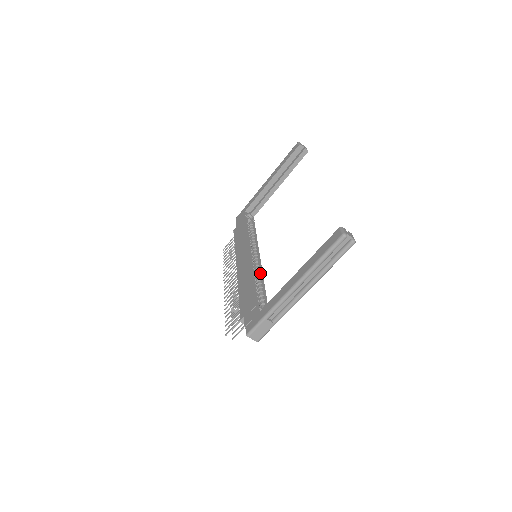
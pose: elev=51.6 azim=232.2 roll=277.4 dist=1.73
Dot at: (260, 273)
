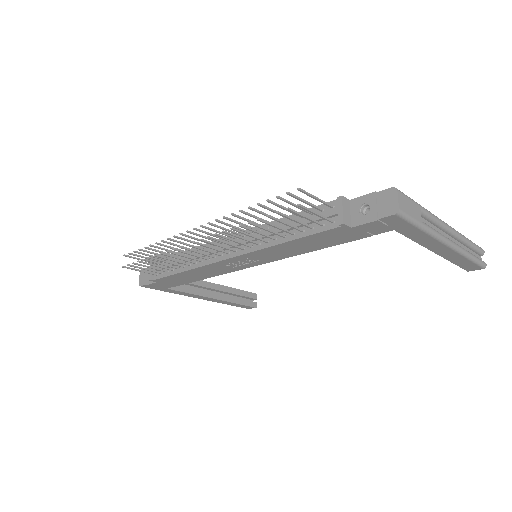
Dot at: occluded
